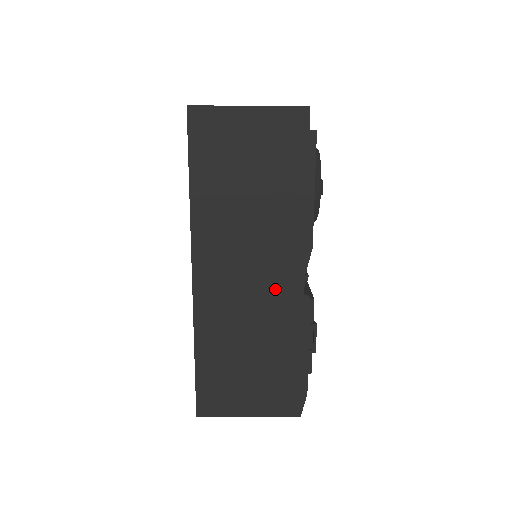
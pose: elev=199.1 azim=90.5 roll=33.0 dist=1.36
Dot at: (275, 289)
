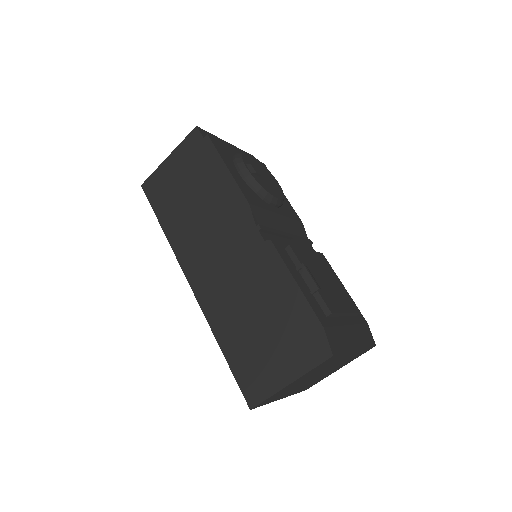
Dot at: (243, 253)
